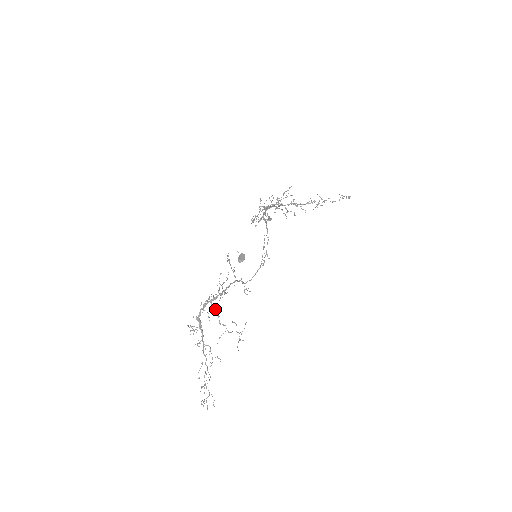
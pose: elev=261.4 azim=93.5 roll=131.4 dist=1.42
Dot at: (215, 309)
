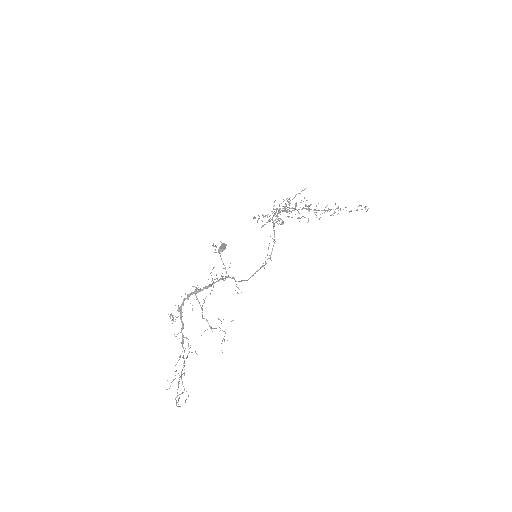
Dot at: (199, 302)
